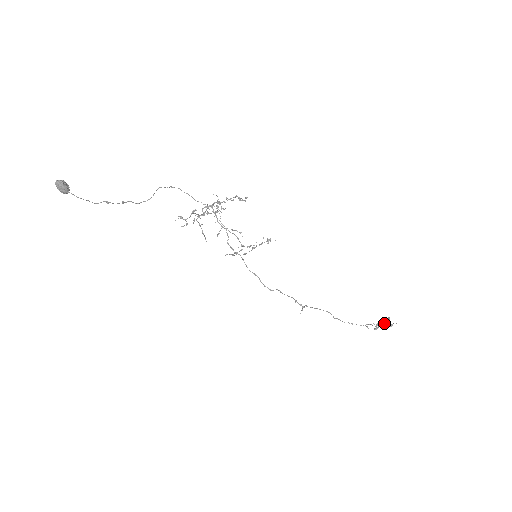
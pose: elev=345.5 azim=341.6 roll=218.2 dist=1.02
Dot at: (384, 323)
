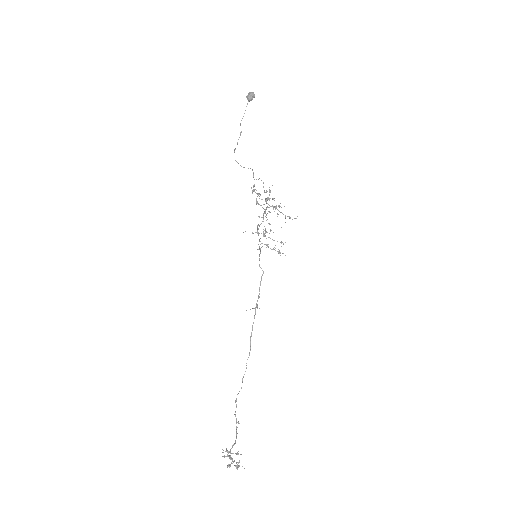
Dot at: (238, 453)
